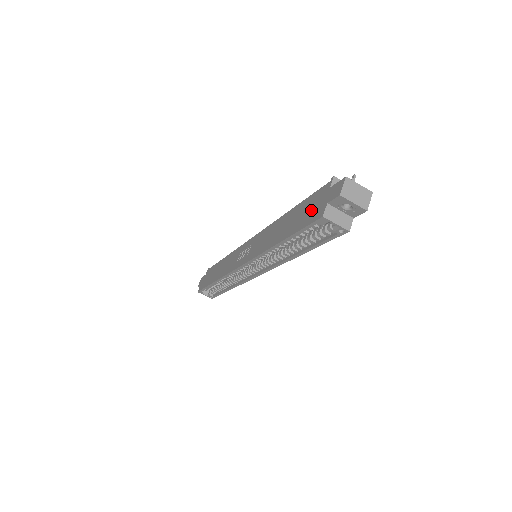
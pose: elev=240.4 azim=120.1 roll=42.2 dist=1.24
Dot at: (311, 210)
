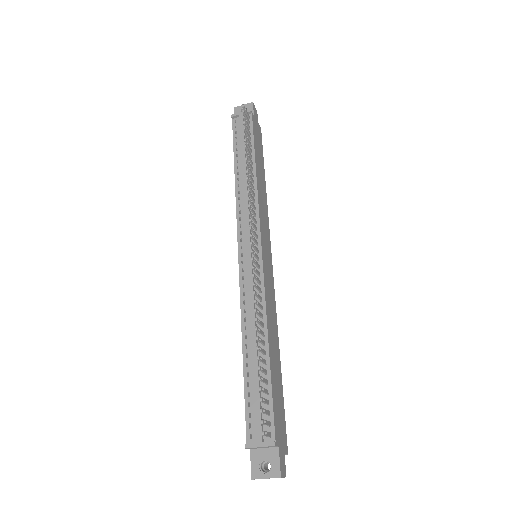
Dot at: occluded
